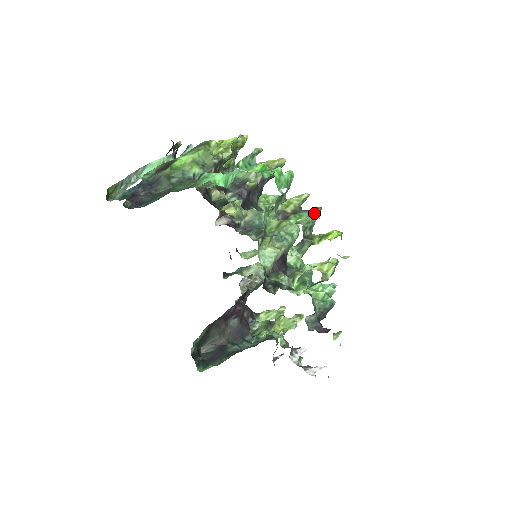
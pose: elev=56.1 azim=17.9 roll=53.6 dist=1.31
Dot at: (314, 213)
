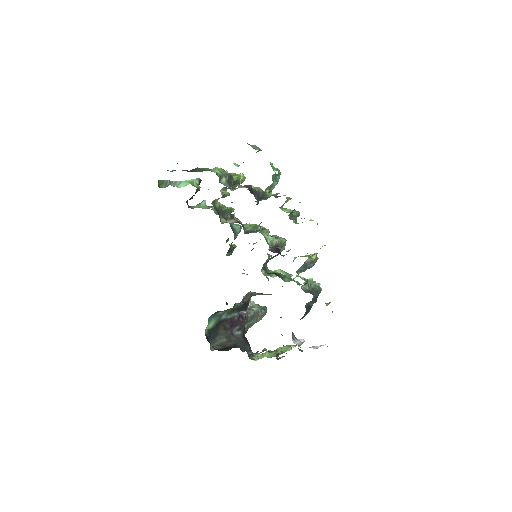
Dot at: occluded
